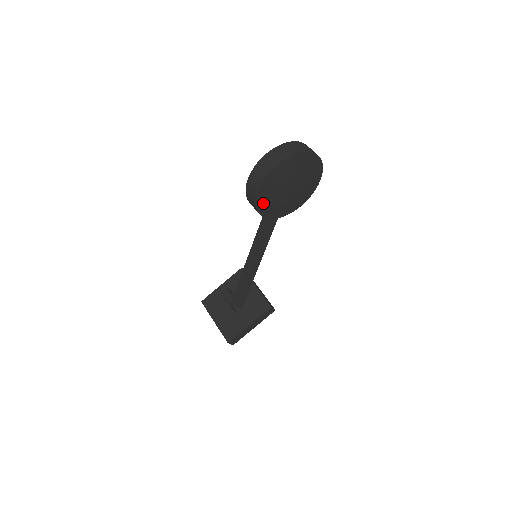
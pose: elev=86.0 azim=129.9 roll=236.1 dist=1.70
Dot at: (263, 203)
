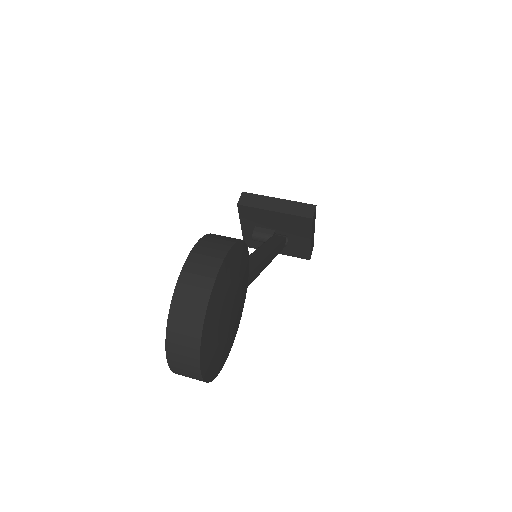
Dot at: (229, 345)
